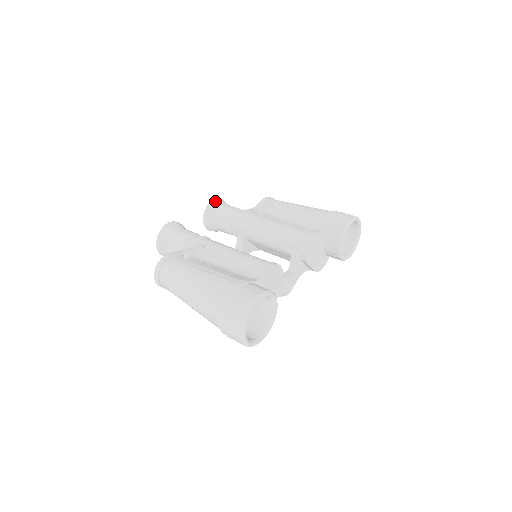
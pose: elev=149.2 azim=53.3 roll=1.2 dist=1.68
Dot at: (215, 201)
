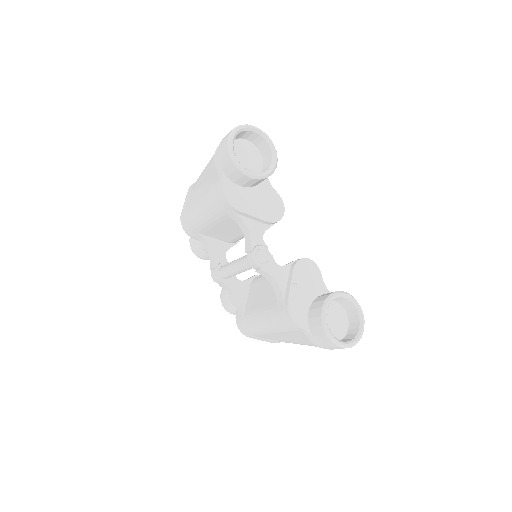
Dot at: occluded
